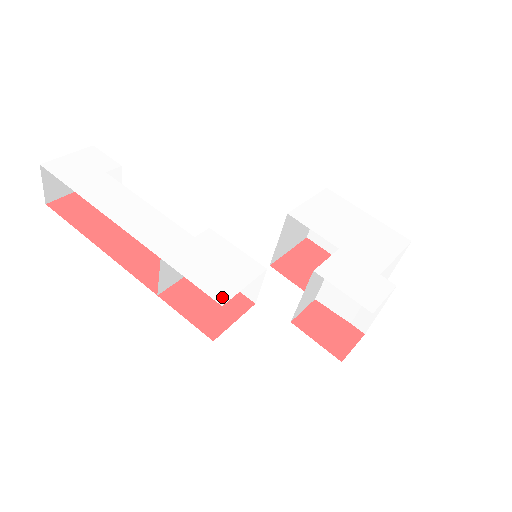
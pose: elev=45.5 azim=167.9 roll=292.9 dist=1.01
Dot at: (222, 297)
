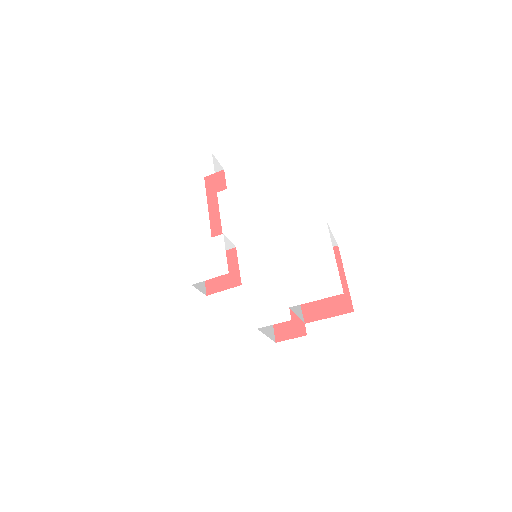
Dot at: (195, 280)
